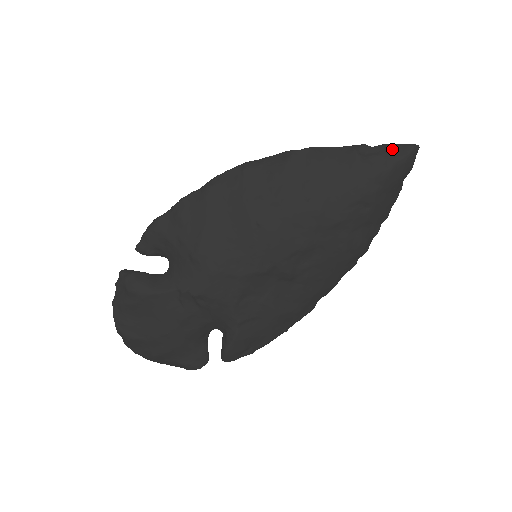
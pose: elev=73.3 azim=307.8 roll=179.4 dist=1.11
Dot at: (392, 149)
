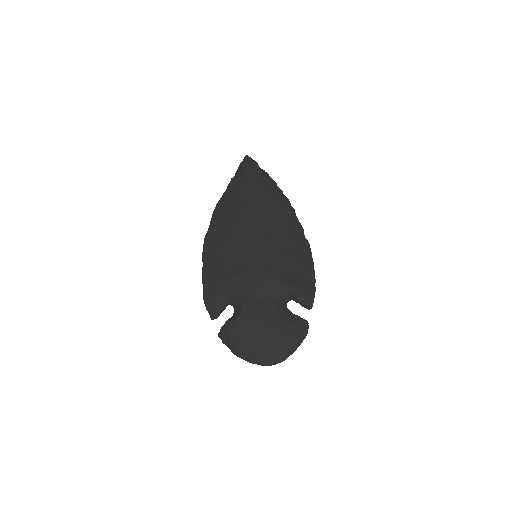
Dot at: (240, 166)
